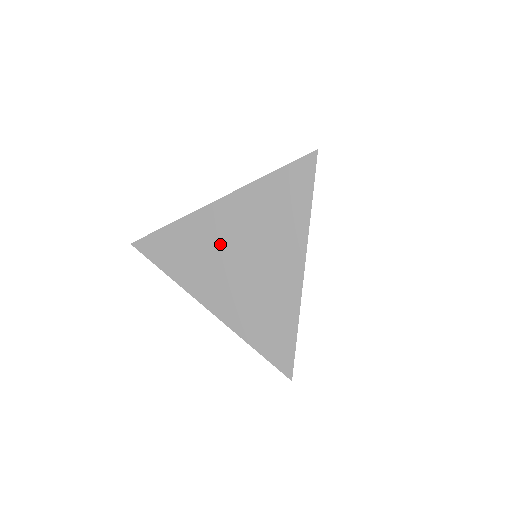
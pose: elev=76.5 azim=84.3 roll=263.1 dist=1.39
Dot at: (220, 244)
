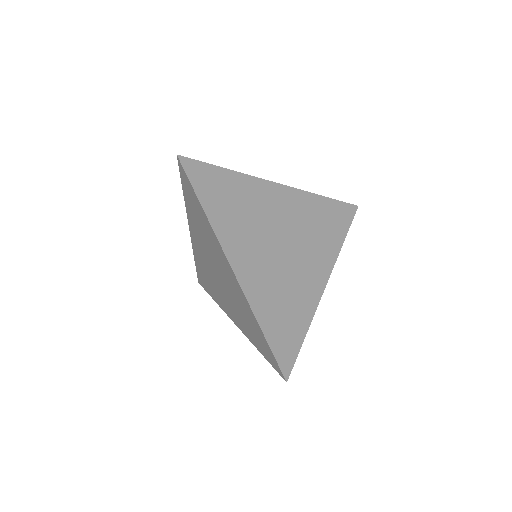
Dot at: (269, 219)
